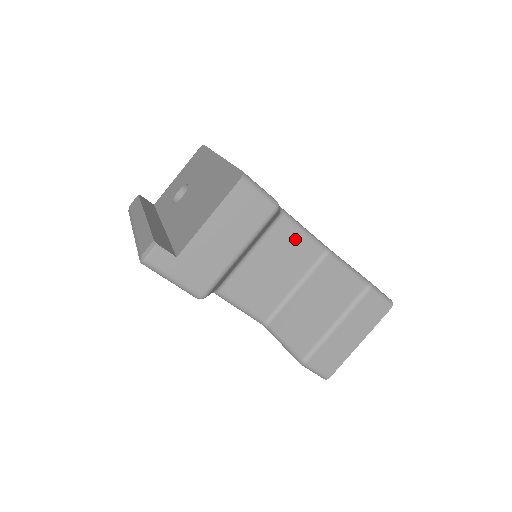
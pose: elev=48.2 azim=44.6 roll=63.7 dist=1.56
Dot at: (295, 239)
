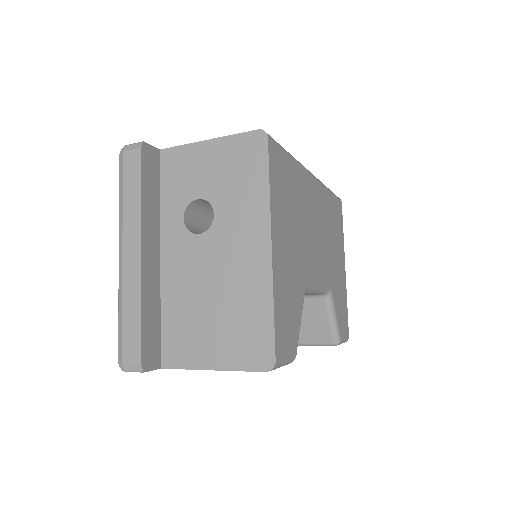
Dot at: occluded
